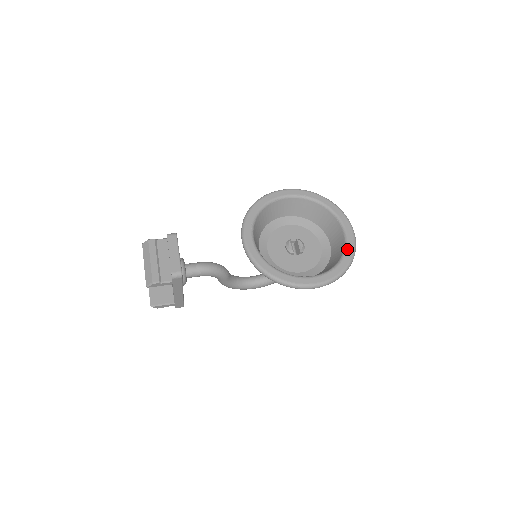
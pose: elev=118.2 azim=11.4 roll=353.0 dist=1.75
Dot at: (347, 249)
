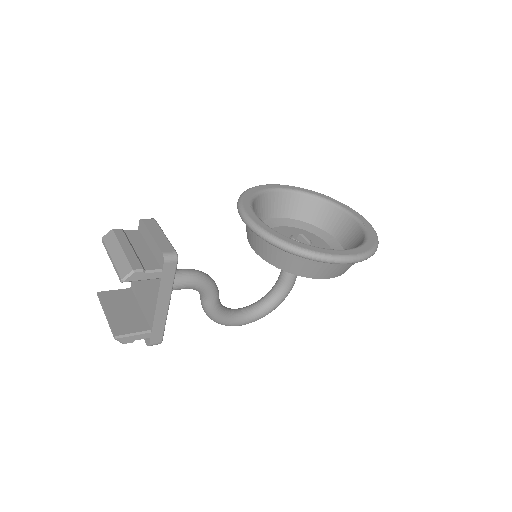
Dot at: (367, 228)
